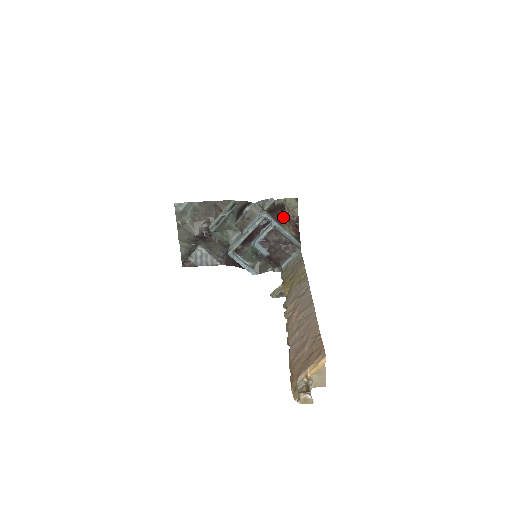
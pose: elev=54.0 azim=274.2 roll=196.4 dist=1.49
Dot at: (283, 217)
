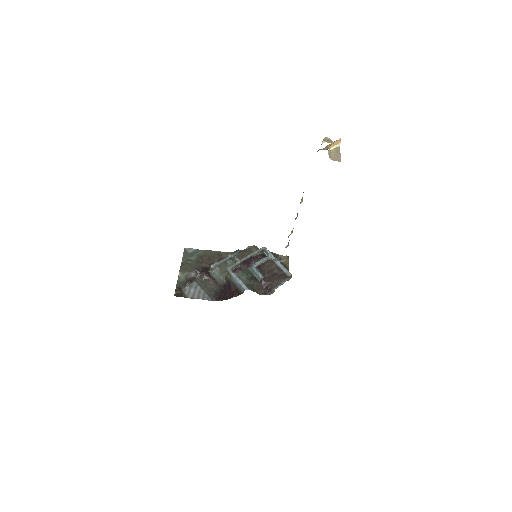
Dot at: occluded
